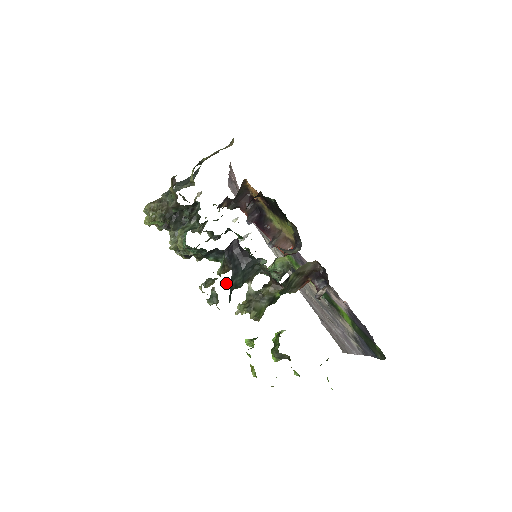
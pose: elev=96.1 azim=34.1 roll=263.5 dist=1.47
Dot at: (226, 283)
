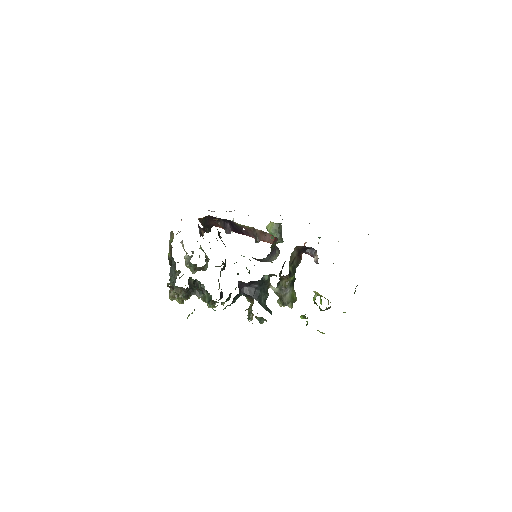
Dot at: occluded
